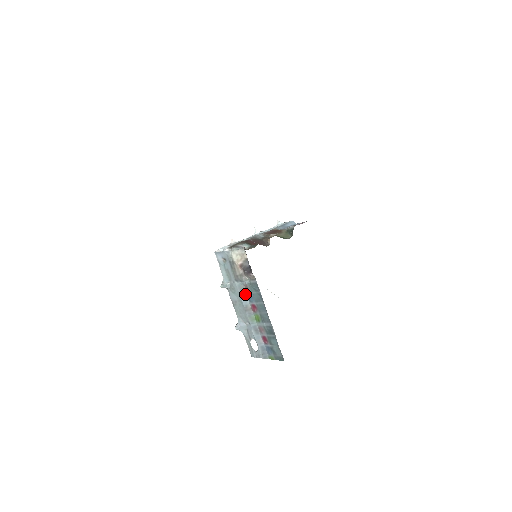
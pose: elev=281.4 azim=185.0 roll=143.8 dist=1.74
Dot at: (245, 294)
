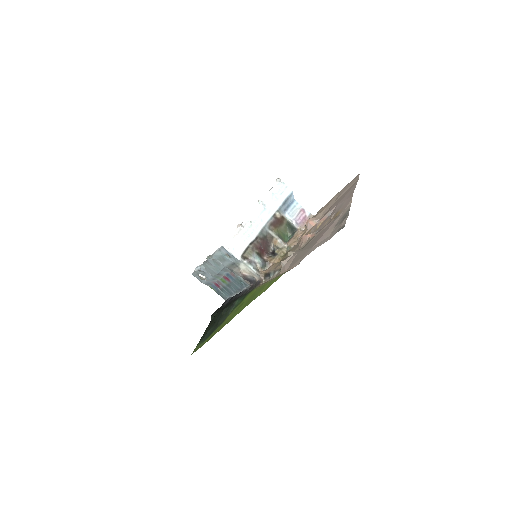
Dot at: (227, 272)
